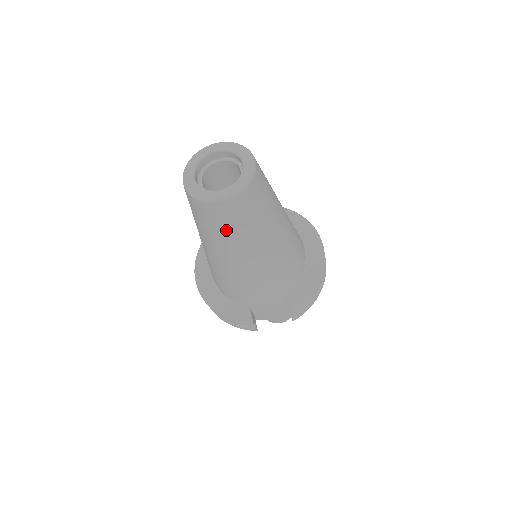
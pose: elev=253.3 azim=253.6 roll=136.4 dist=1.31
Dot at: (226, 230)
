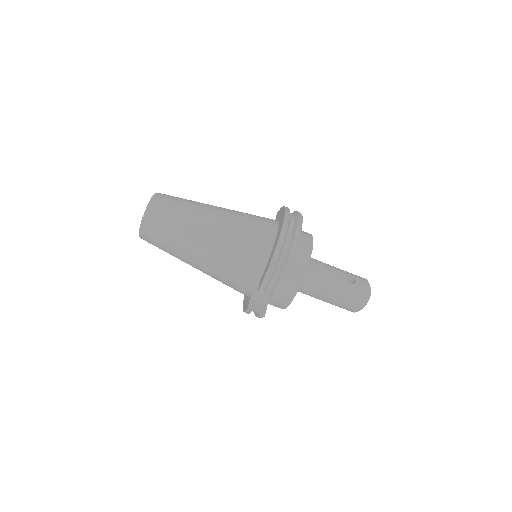
Dot at: (164, 248)
